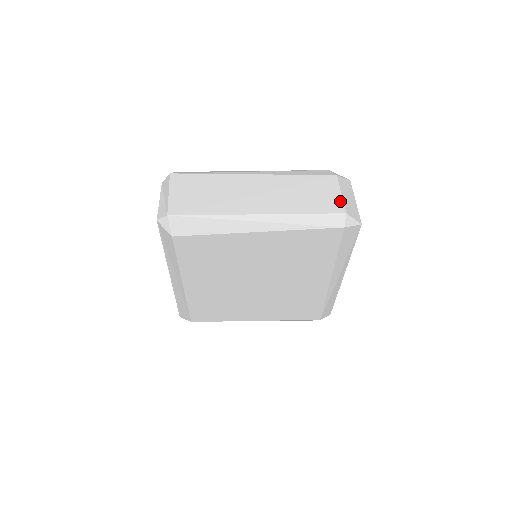
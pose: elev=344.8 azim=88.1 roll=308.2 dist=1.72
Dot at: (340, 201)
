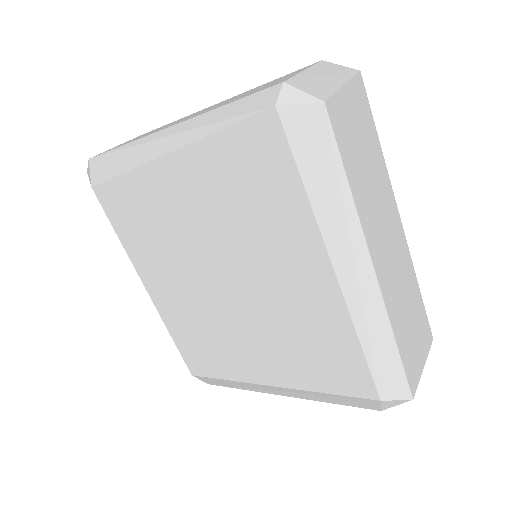
Dot at: (291, 76)
